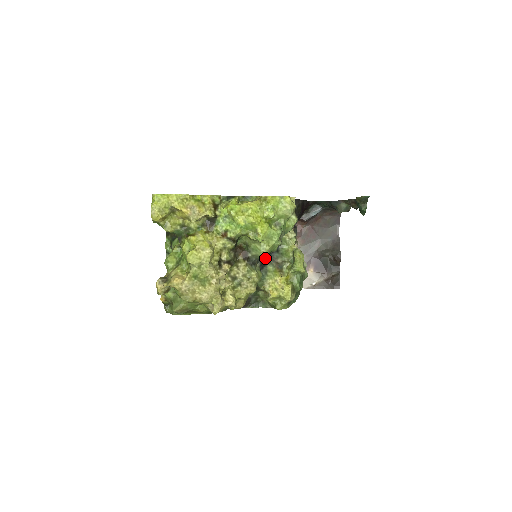
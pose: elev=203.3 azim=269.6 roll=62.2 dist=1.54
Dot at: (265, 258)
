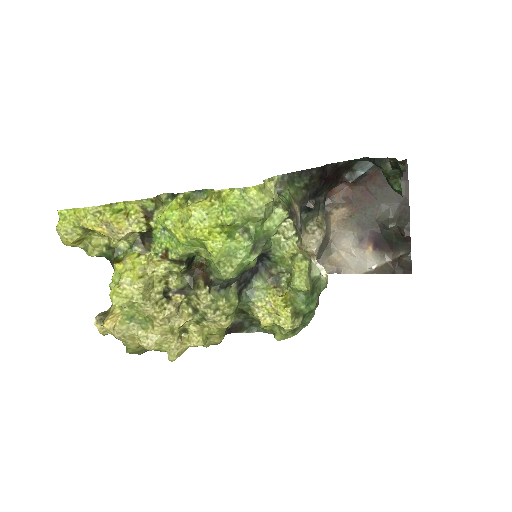
Dot at: (251, 270)
